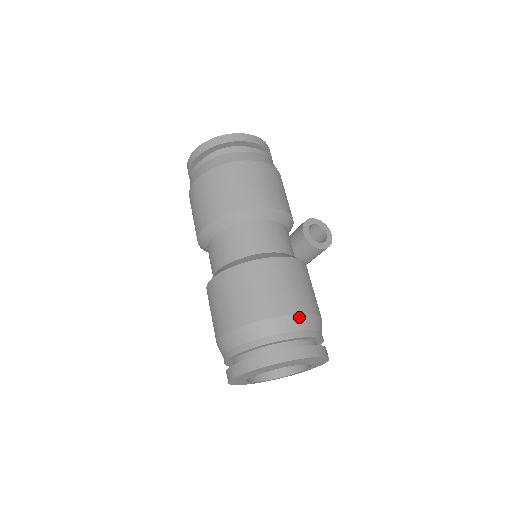
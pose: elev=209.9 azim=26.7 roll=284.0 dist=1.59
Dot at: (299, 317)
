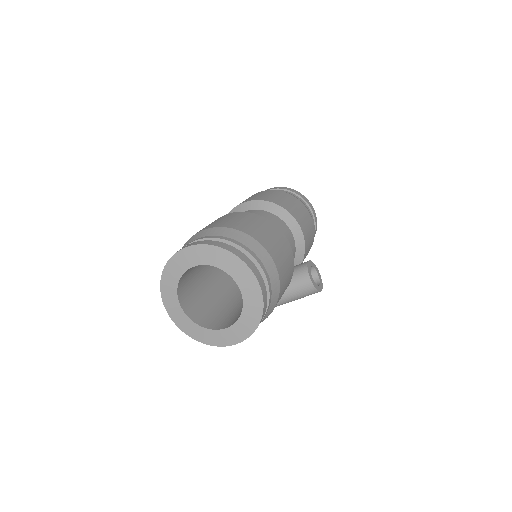
Dot at: (273, 264)
